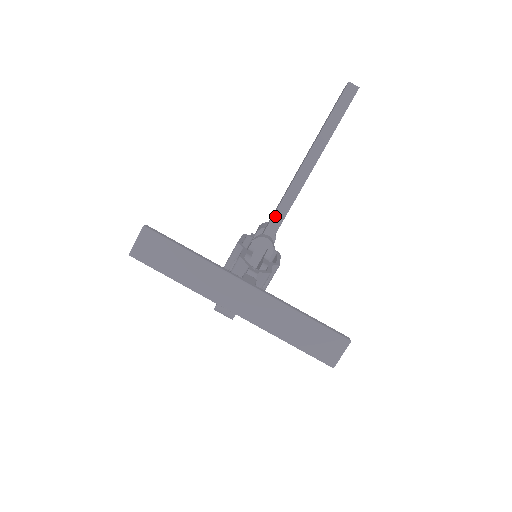
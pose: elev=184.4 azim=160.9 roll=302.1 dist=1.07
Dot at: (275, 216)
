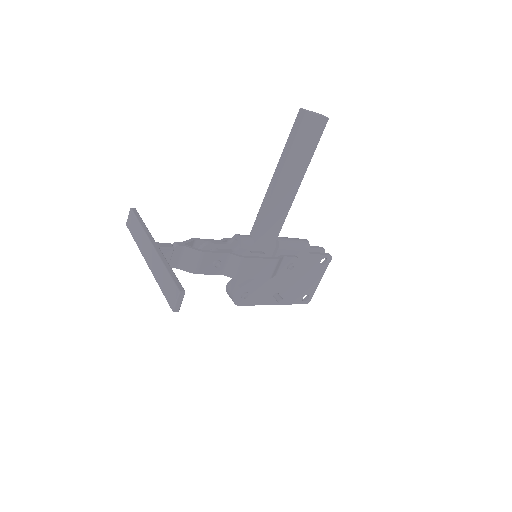
Dot at: (256, 221)
